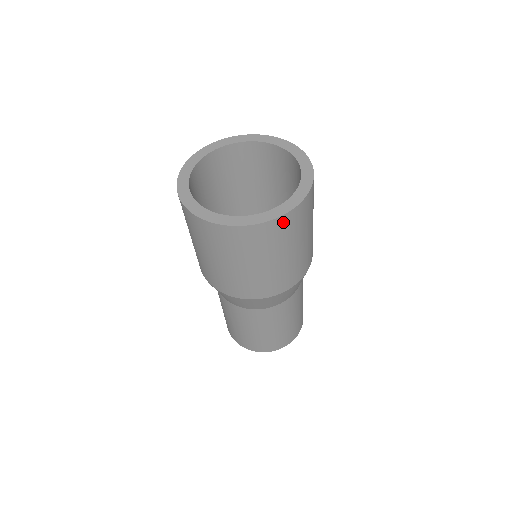
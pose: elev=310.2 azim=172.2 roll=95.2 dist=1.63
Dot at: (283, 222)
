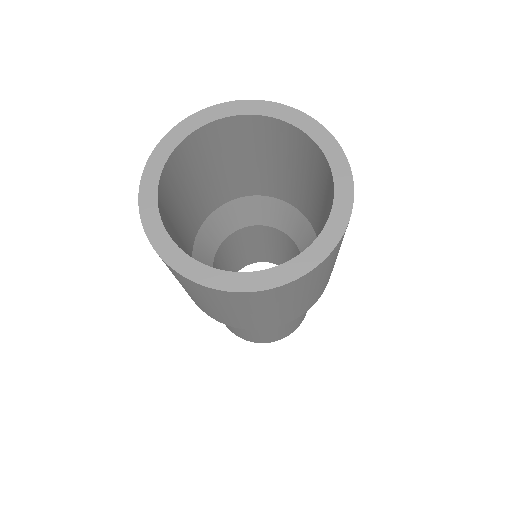
Dot at: (342, 237)
